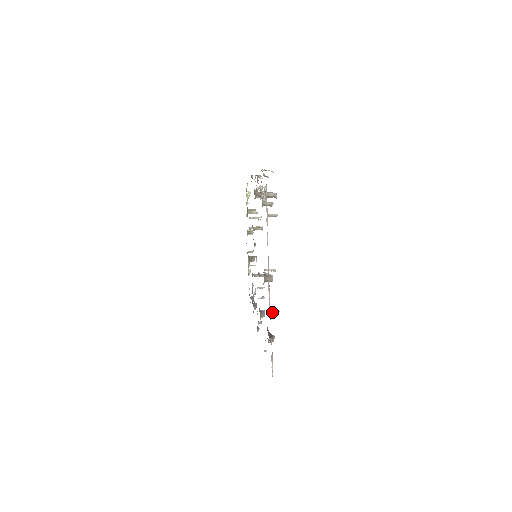
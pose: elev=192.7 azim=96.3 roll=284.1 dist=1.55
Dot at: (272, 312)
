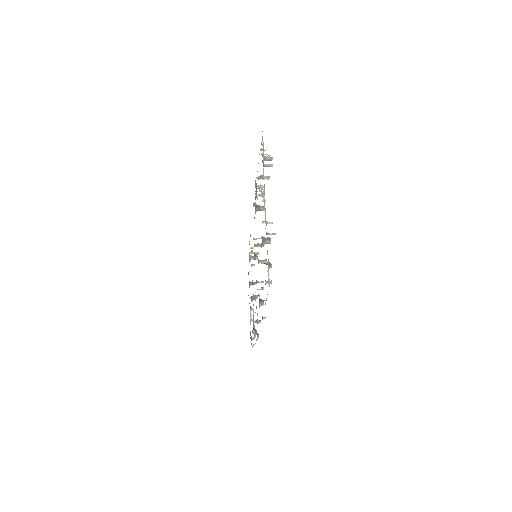
Dot at: (268, 234)
